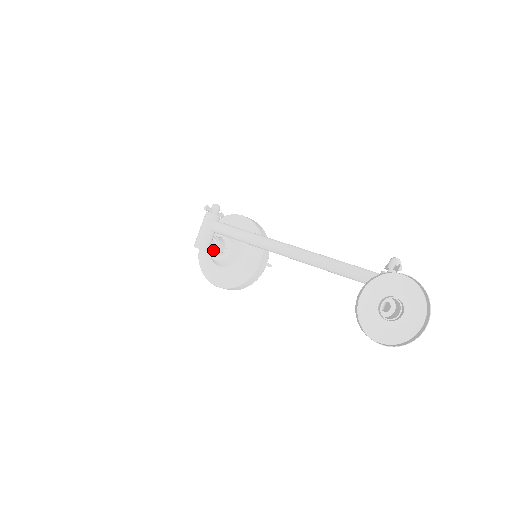
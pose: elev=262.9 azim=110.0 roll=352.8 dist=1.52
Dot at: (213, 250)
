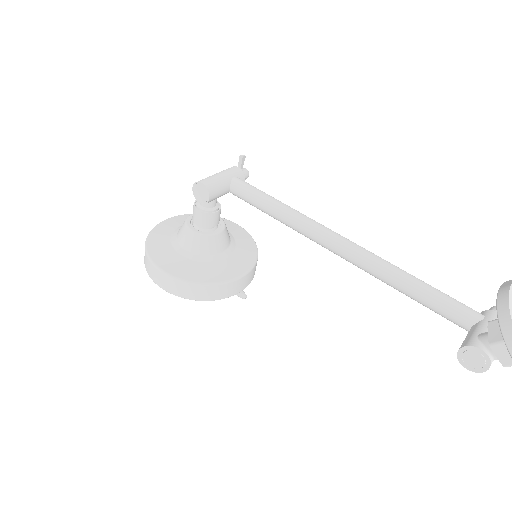
Dot at: (209, 211)
